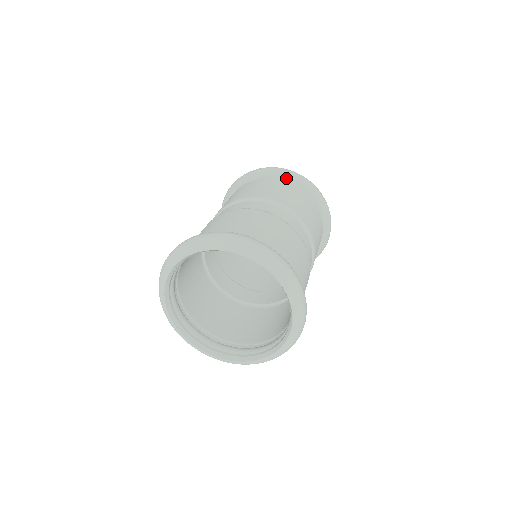
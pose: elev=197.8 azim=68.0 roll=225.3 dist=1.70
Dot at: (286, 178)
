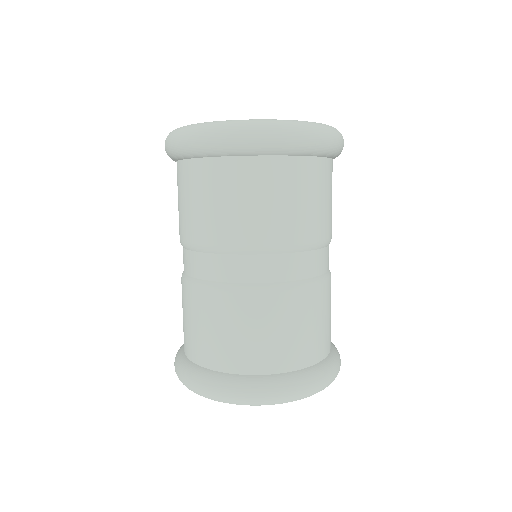
Dot at: (316, 154)
